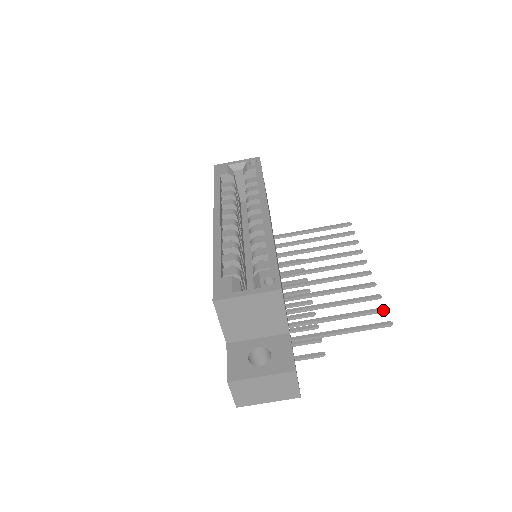
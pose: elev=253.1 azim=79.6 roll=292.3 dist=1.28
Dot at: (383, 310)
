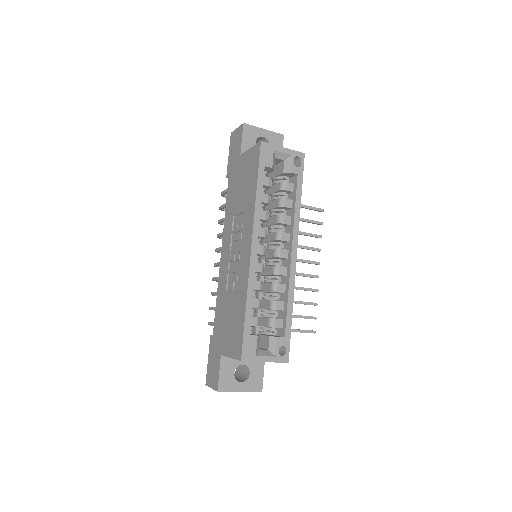
Dot at: occluded
